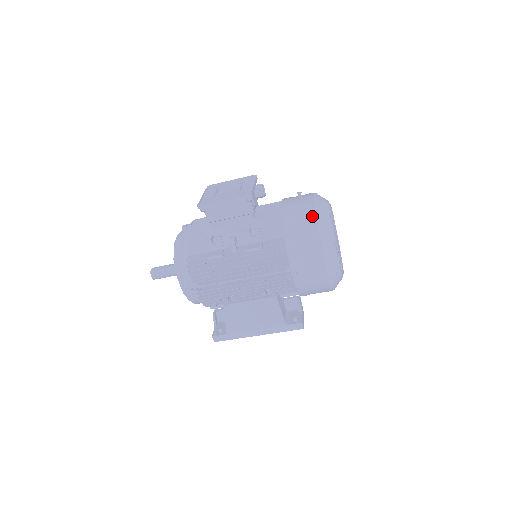
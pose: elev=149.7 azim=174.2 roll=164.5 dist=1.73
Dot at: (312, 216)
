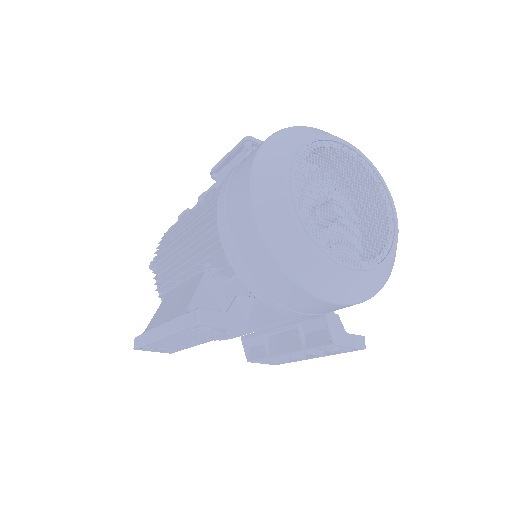
Dot at: occluded
